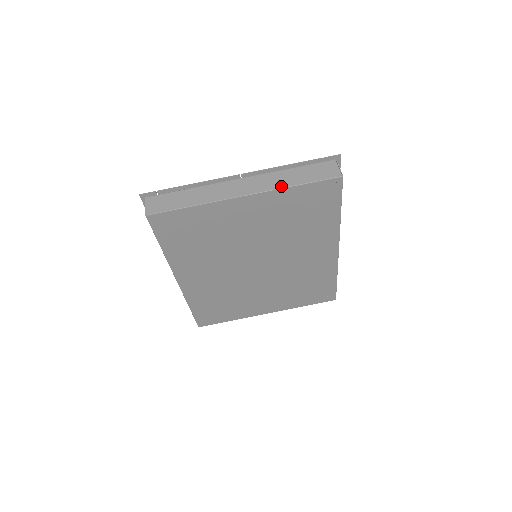
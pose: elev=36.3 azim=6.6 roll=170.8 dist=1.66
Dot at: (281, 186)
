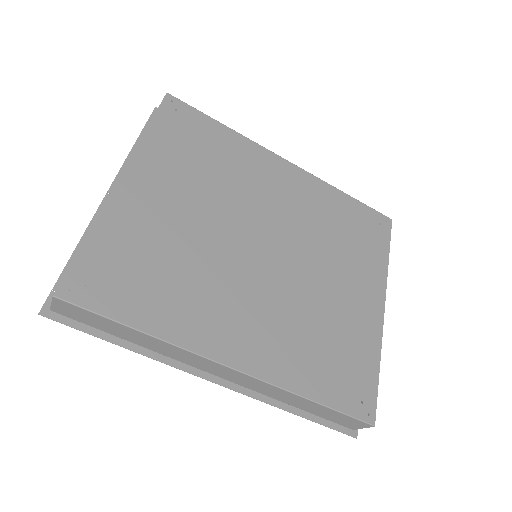
Dot at: (138, 144)
